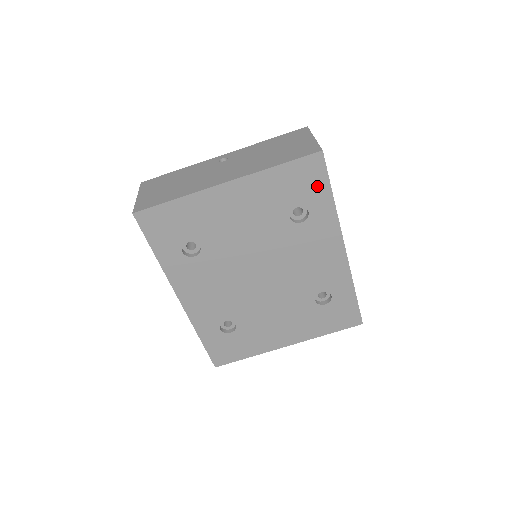
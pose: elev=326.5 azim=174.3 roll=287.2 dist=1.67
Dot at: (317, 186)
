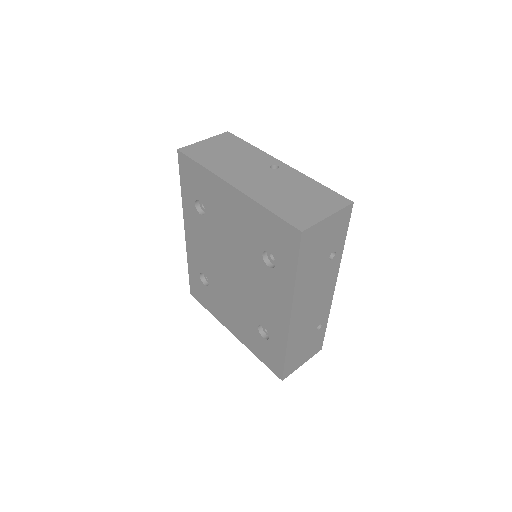
Dot at: (288, 253)
